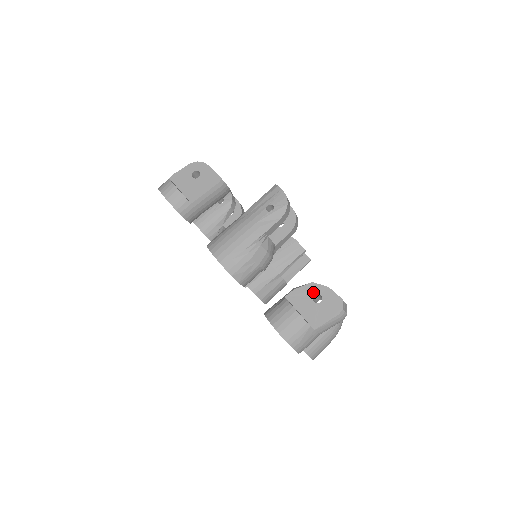
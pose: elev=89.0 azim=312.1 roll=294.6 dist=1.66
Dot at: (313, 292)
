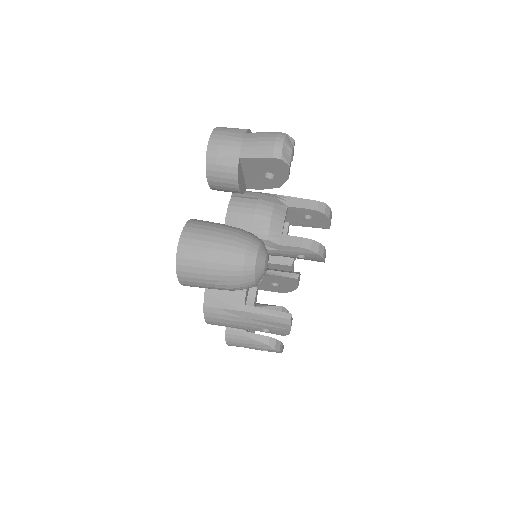
Dot at: occluded
